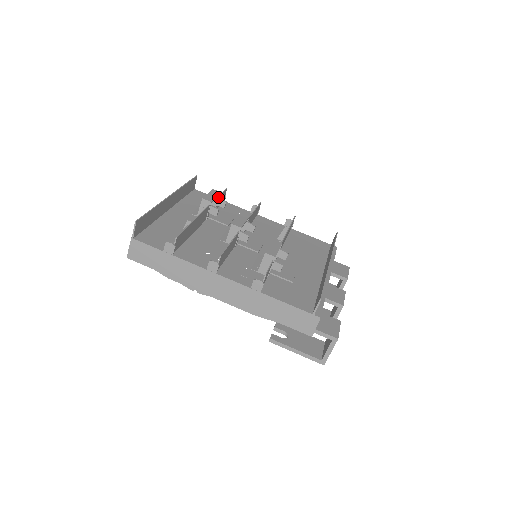
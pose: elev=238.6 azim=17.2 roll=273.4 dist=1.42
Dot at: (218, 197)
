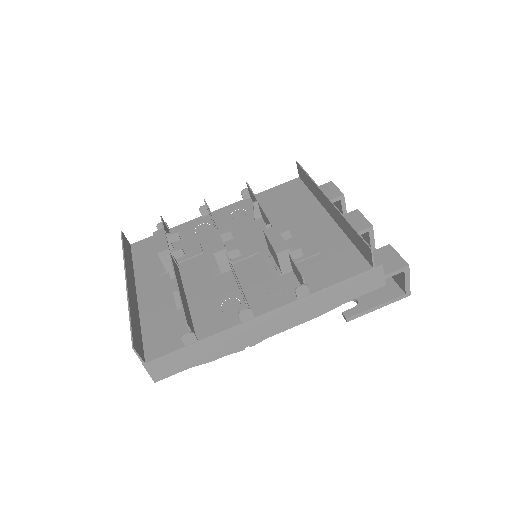
Dot at: occluded
